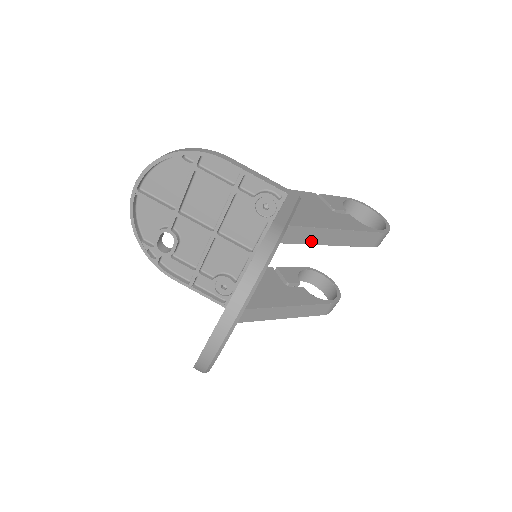
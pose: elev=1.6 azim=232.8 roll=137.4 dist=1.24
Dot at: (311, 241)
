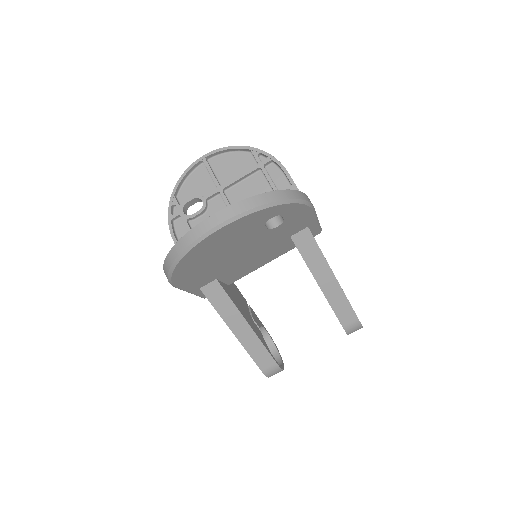
Dot at: (310, 264)
